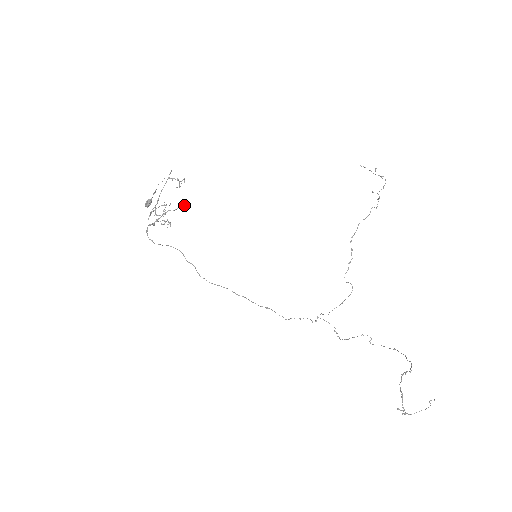
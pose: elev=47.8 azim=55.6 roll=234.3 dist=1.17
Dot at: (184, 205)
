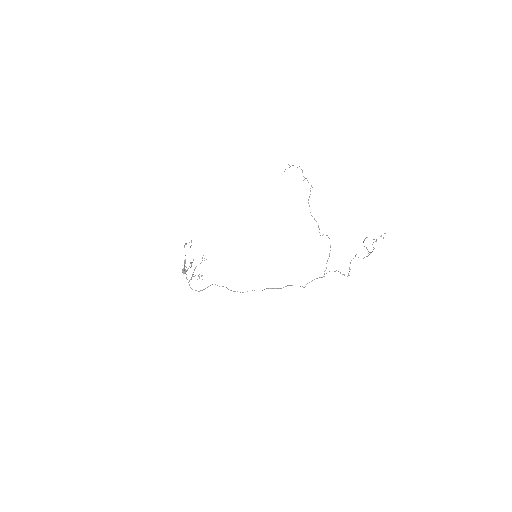
Dot at: occluded
